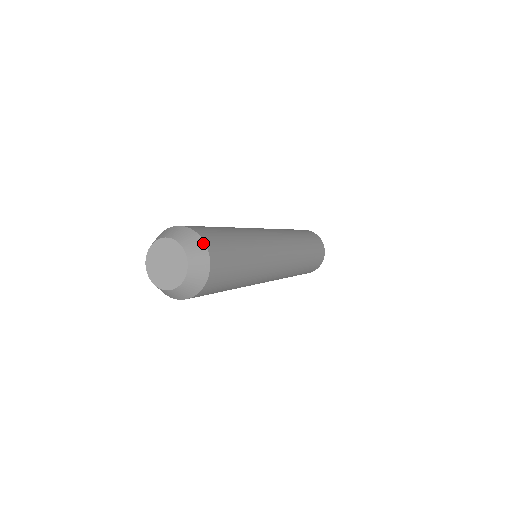
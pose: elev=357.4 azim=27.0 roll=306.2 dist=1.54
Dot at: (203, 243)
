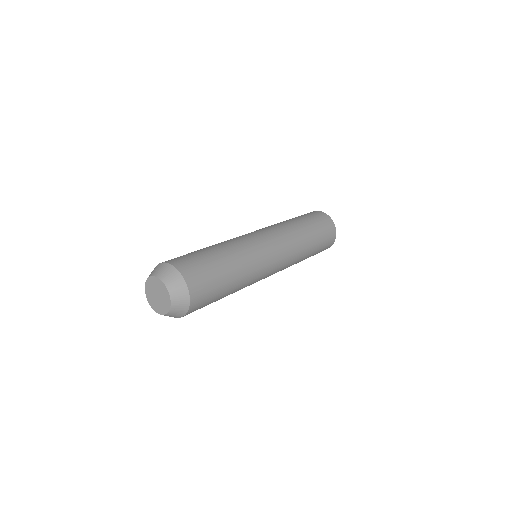
Dot at: (188, 298)
